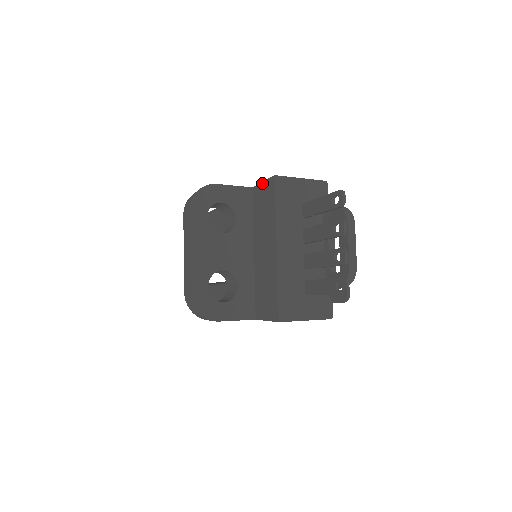
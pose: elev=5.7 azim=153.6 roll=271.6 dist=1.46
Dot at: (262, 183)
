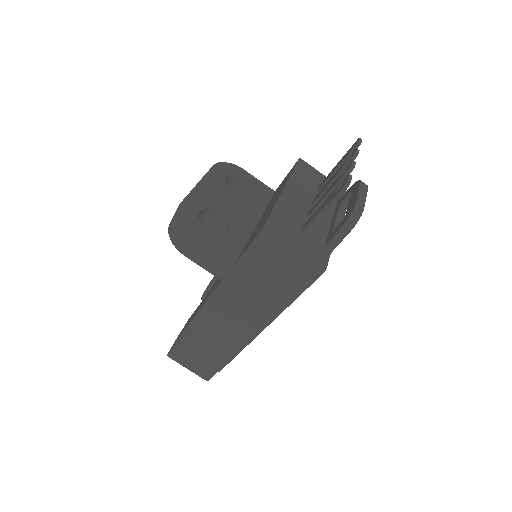
Dot at: (286, 176)
